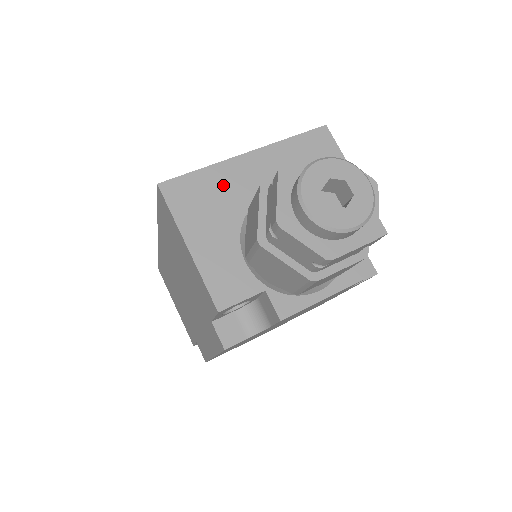
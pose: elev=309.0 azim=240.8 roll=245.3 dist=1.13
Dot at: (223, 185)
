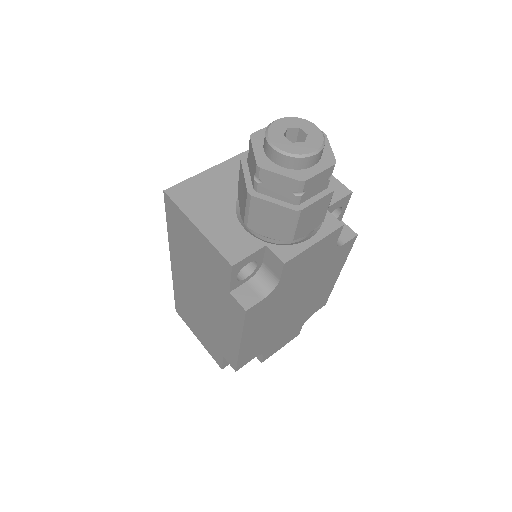
Dot at: (214, 183)
